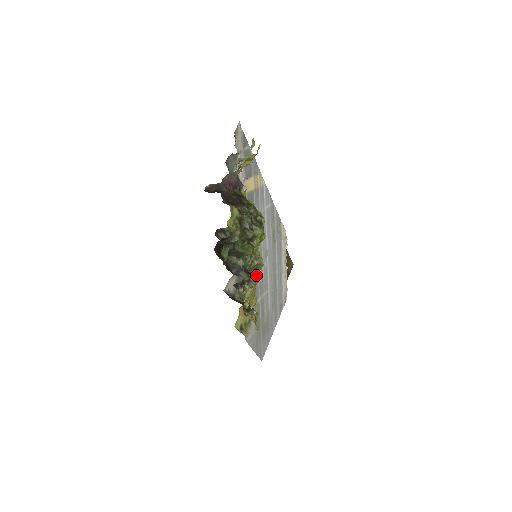
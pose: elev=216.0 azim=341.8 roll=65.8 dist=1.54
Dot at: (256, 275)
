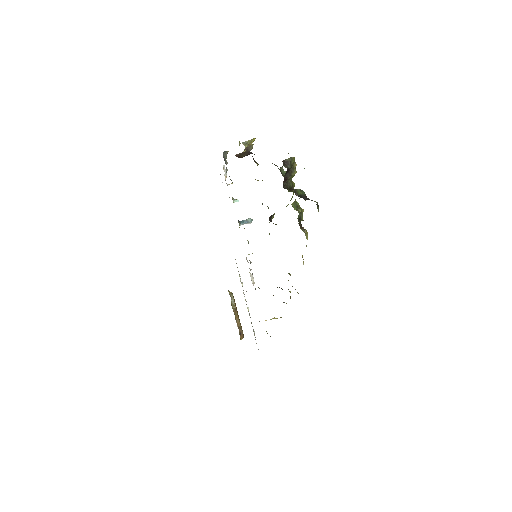
Dot at: occluded
